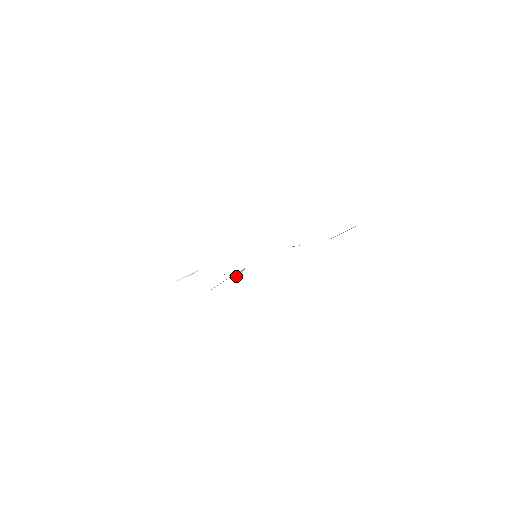
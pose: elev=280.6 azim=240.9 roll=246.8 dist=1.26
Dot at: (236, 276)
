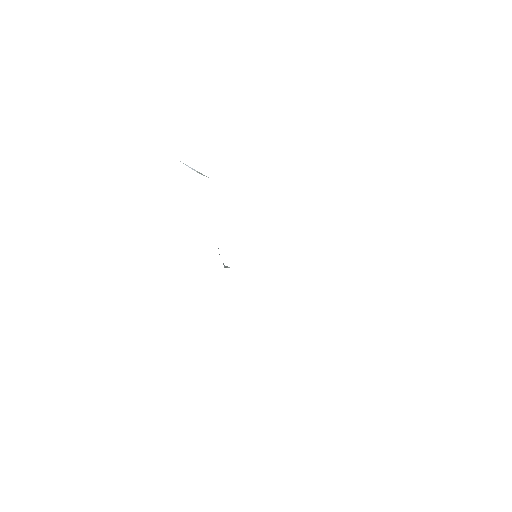
Dot at: (224, 265)
